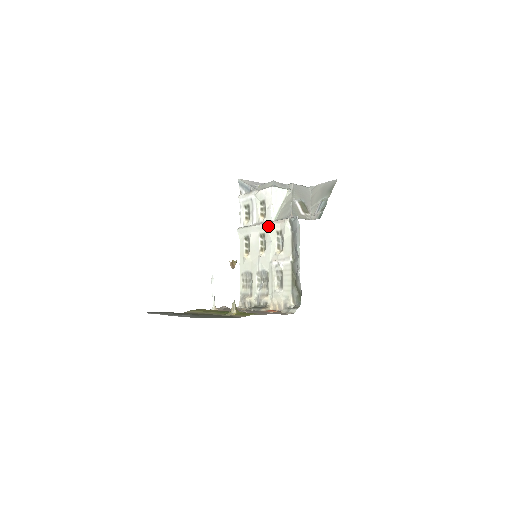
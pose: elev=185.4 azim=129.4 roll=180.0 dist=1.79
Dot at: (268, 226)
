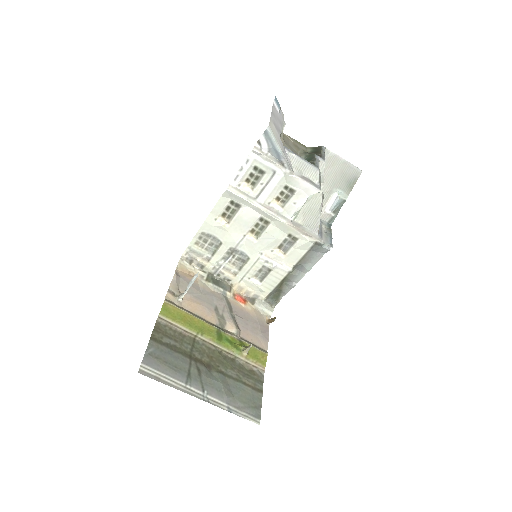
Dot at: (284, 225)
